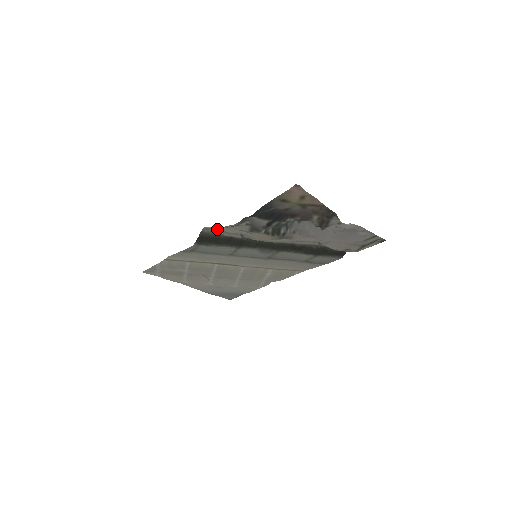
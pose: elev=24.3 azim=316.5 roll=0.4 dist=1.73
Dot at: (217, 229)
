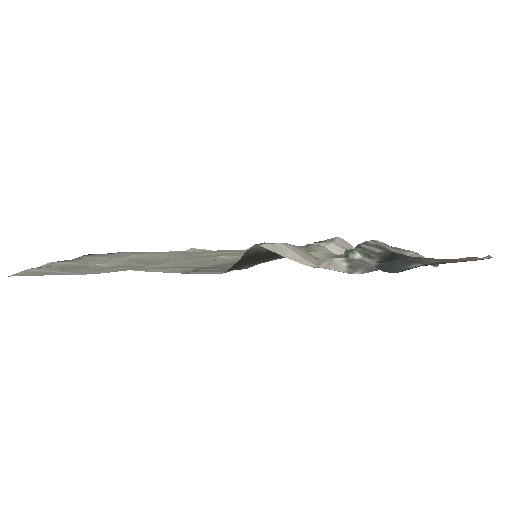
Dot at: occluded
